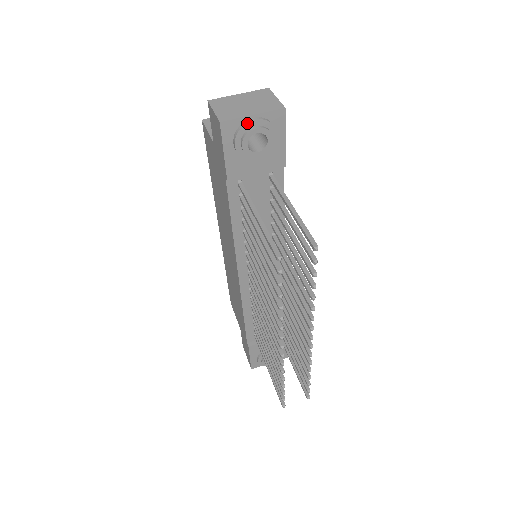
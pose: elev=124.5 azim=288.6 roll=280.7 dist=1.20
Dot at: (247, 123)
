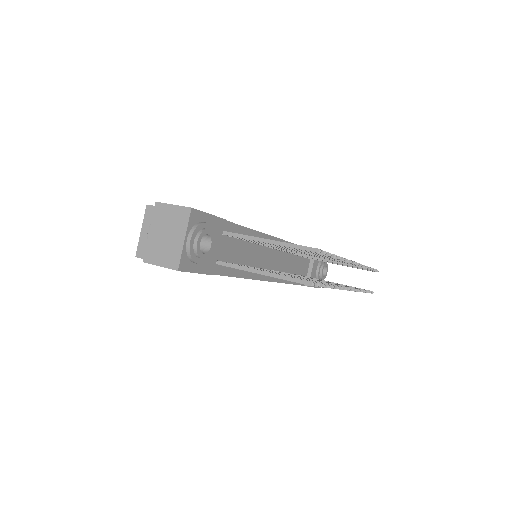
Dot at: (189, 248)
